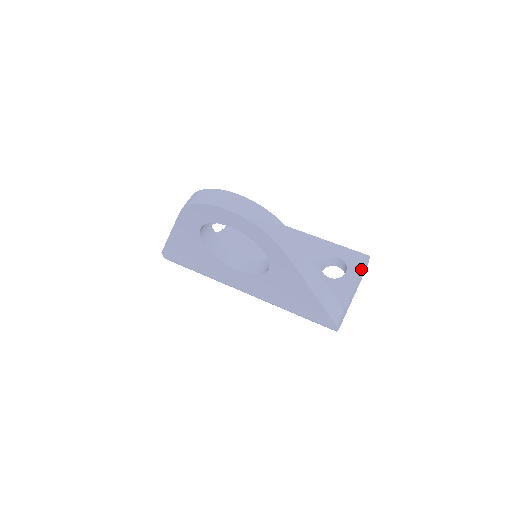
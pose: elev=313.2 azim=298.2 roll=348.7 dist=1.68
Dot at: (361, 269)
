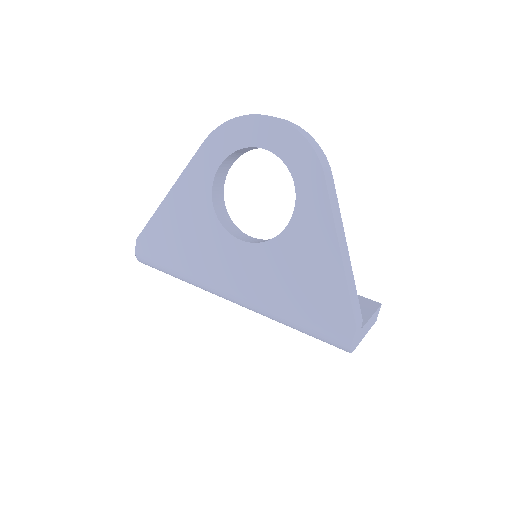
Dot at: (374, 308)
